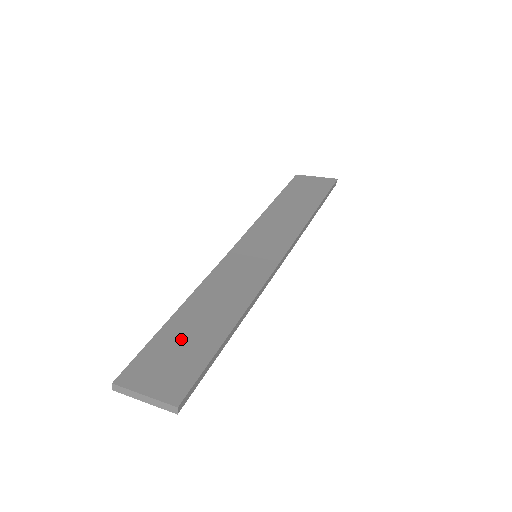
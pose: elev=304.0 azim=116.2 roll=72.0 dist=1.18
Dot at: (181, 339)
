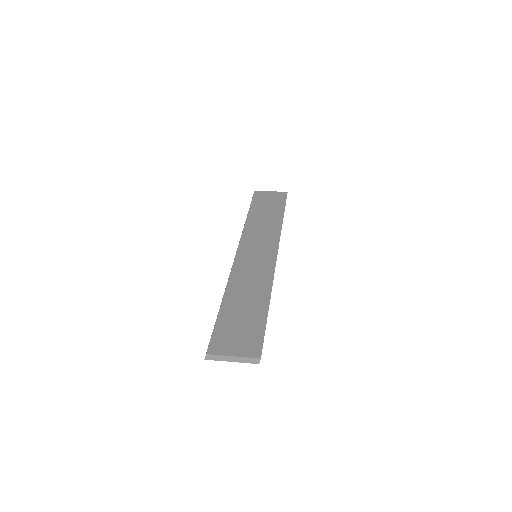
Dot at: (237, 319)
